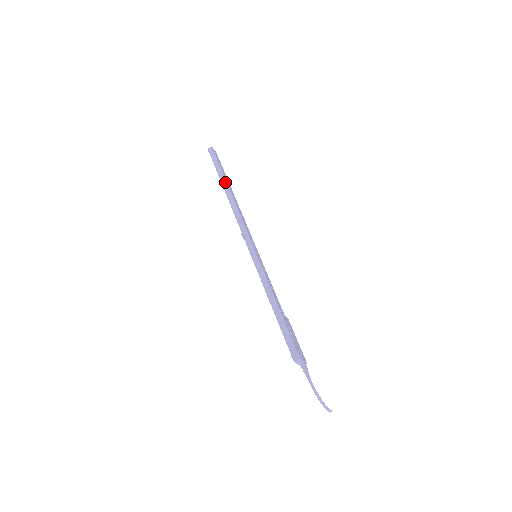
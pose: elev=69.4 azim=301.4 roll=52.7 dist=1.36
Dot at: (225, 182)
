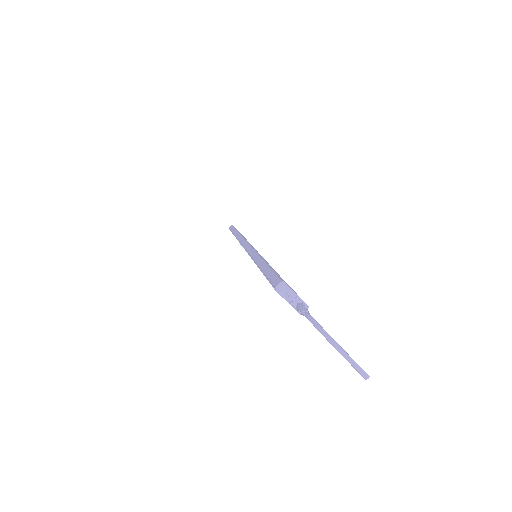
Dot at: (236, 231)
